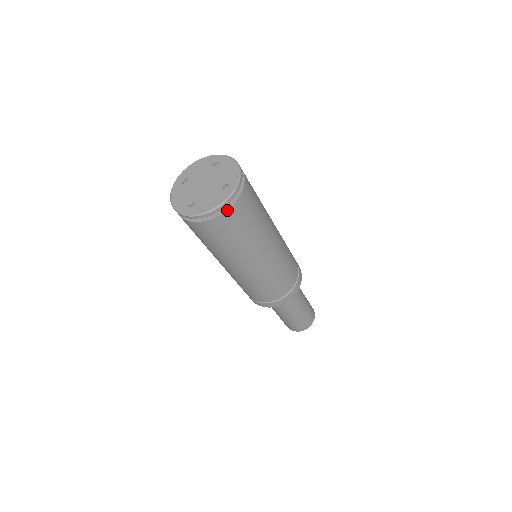
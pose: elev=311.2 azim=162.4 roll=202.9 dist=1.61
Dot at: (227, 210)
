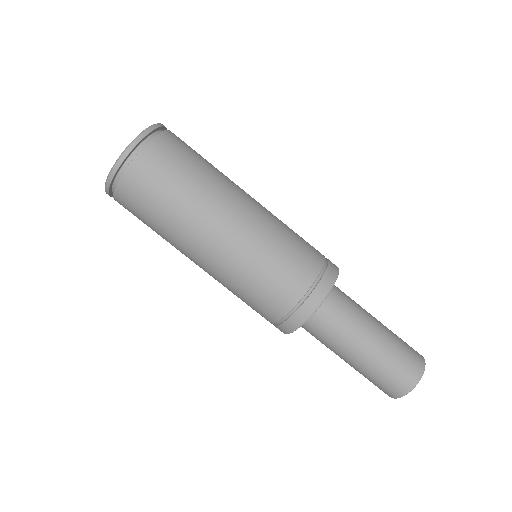
Dot at: (115, 191)
